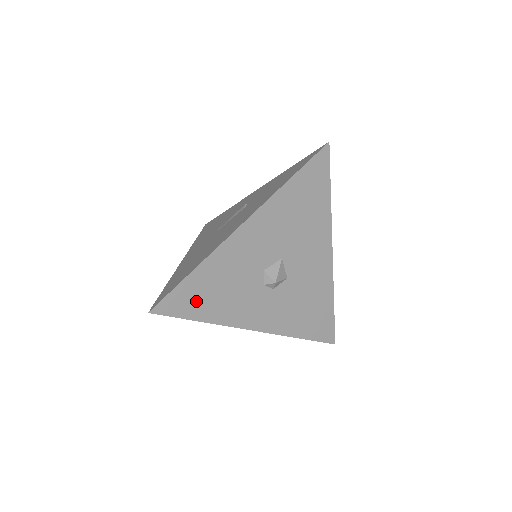
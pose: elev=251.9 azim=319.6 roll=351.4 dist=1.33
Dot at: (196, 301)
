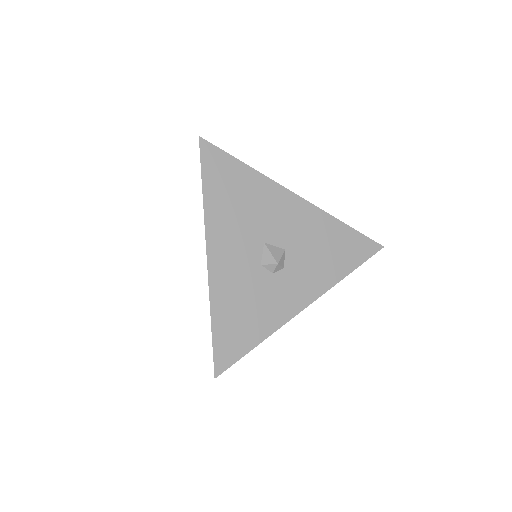
Dot at: (238, 336)
